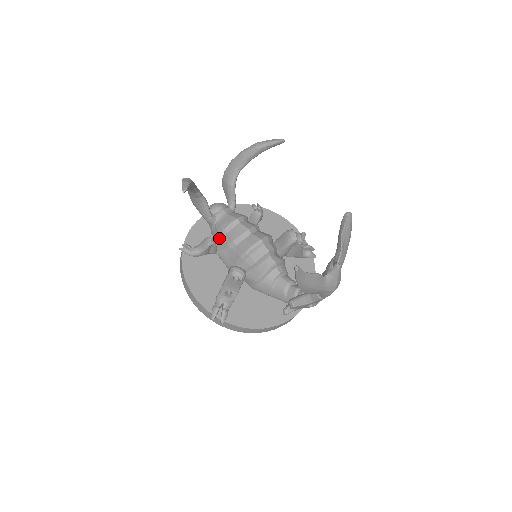
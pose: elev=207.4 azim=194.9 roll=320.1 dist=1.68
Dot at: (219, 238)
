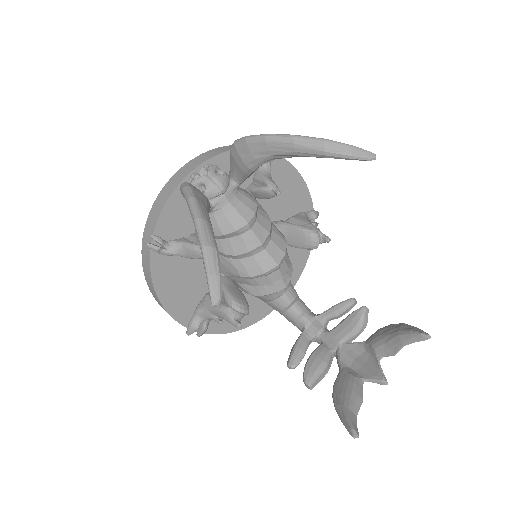
Dot at: occluded
